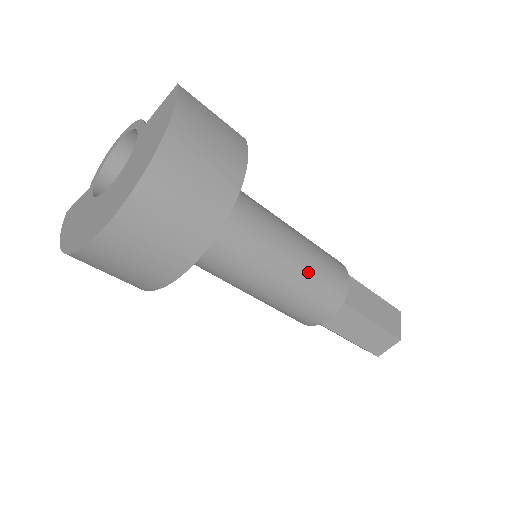
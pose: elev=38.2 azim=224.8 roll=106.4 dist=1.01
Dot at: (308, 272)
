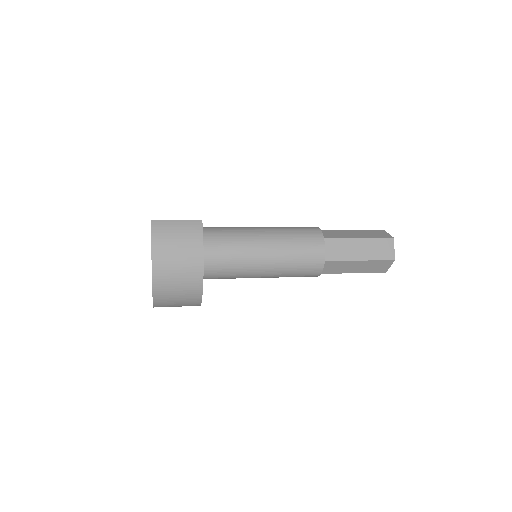
Dot at: (286, 259)
